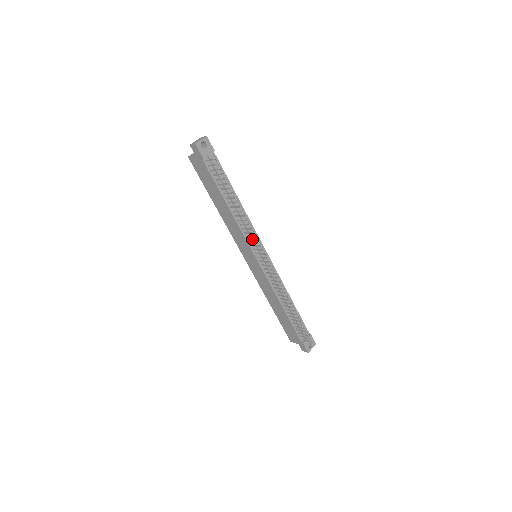
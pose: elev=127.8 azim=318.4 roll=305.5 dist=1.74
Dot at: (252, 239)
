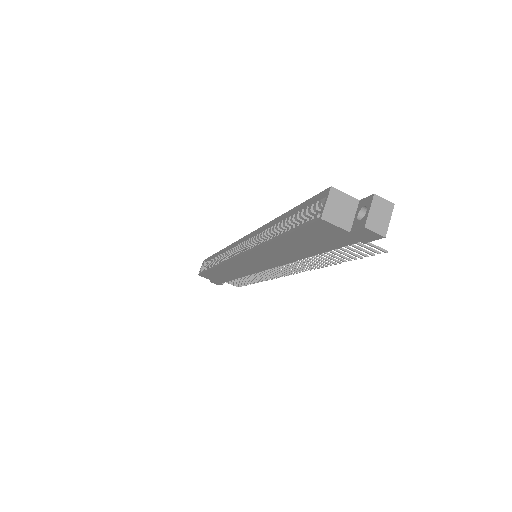
Dot at: occluded
